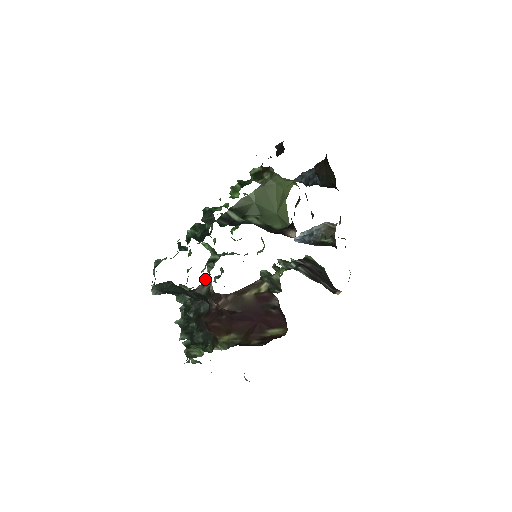
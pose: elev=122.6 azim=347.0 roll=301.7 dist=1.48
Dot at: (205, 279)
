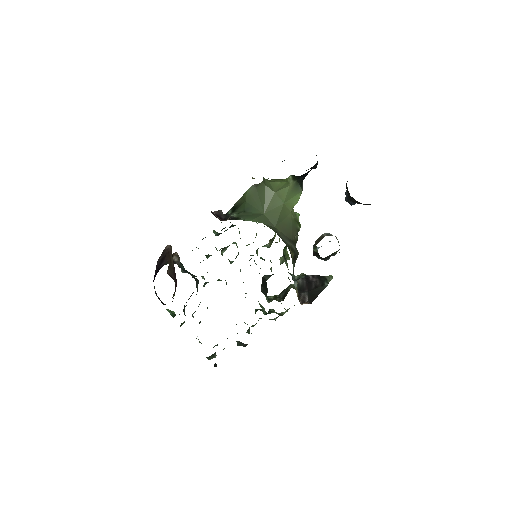
Dot at: occluded
